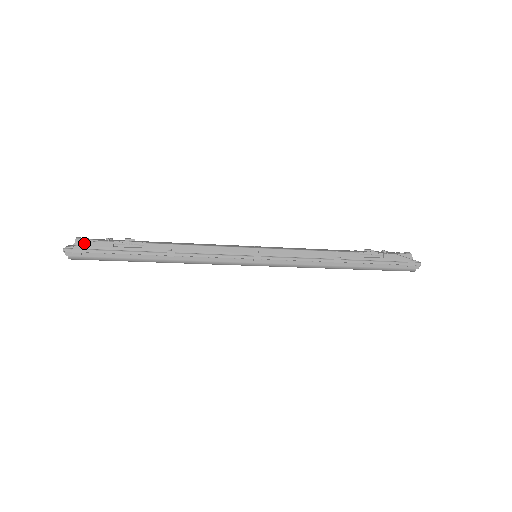
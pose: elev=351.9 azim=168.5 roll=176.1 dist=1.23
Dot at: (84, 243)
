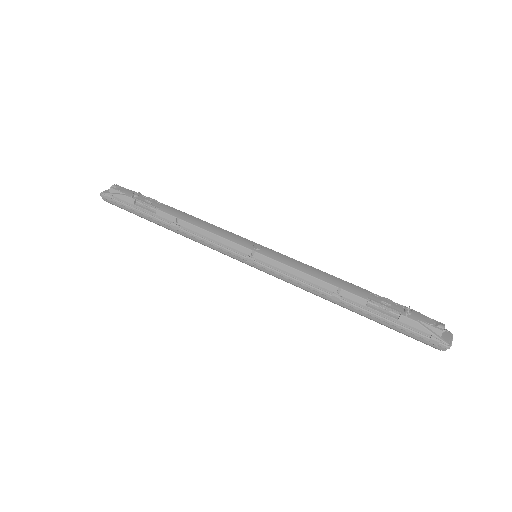
Dot at: (115, 193)
